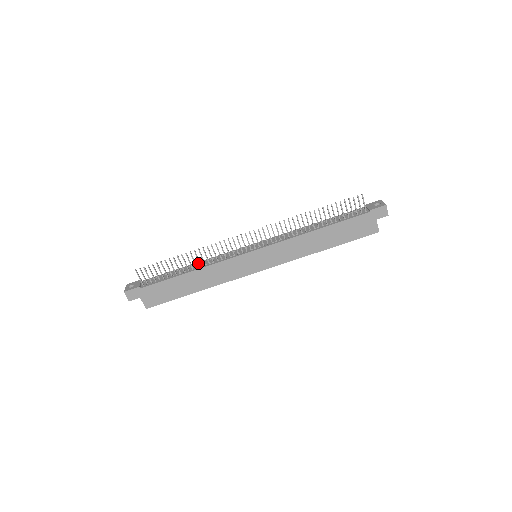
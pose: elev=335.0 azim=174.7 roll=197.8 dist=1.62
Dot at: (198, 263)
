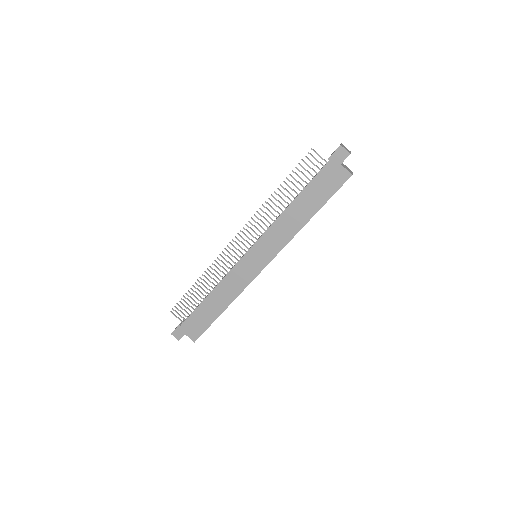
Dot at: occluded
